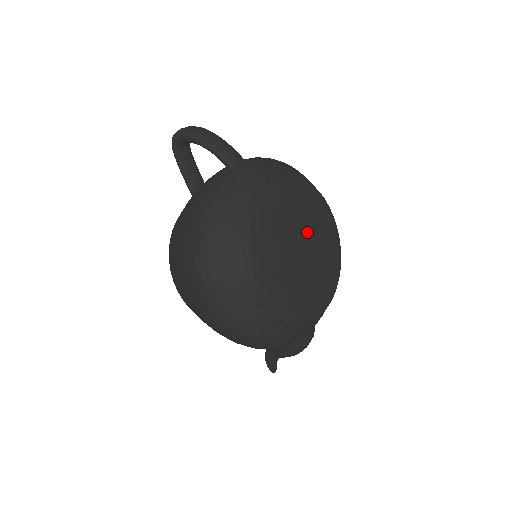
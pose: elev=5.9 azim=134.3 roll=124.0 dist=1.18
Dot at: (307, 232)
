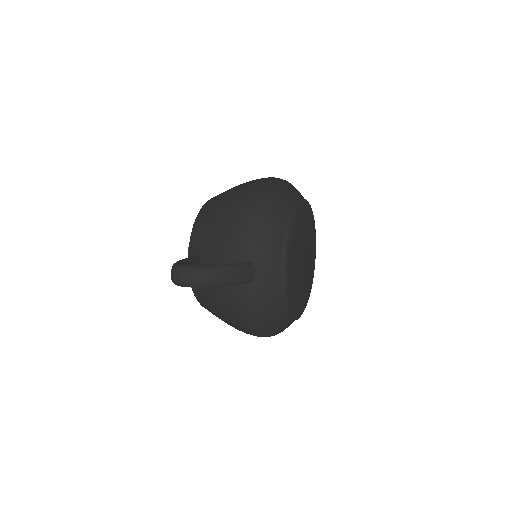
Dot at: (304, 249)
